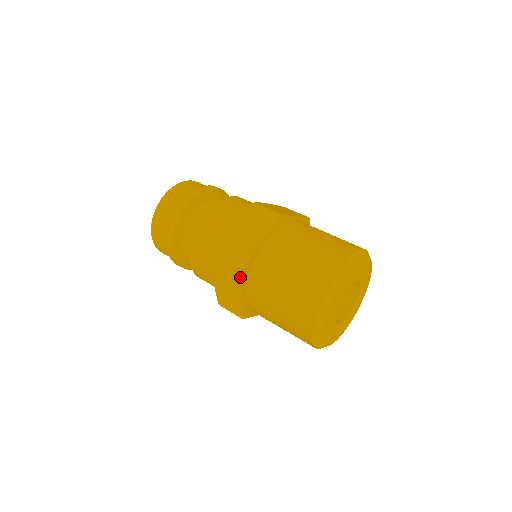
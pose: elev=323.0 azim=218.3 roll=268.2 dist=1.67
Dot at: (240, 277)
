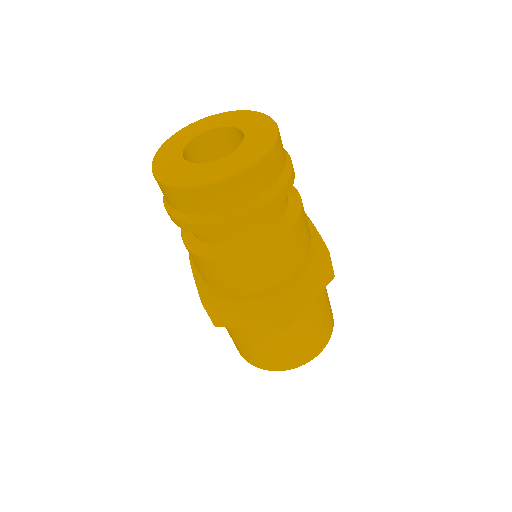
Dot at: occluded
